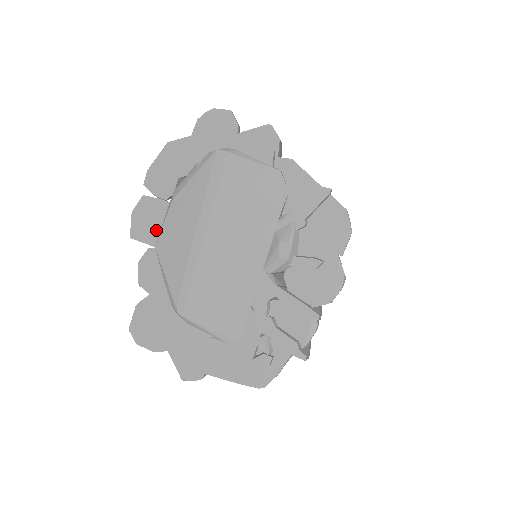
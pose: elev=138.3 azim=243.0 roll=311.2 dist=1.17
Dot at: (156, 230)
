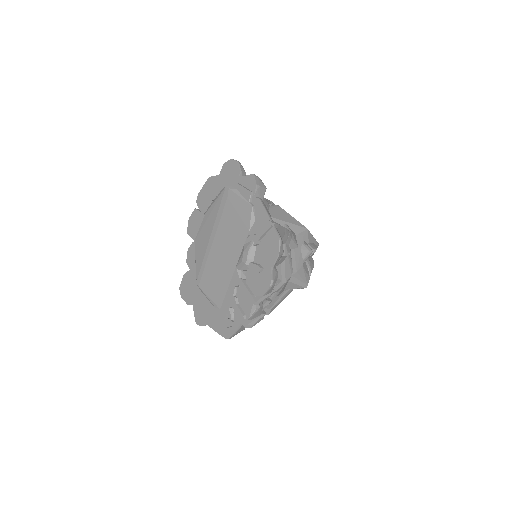
Dot at: (197, 231)
